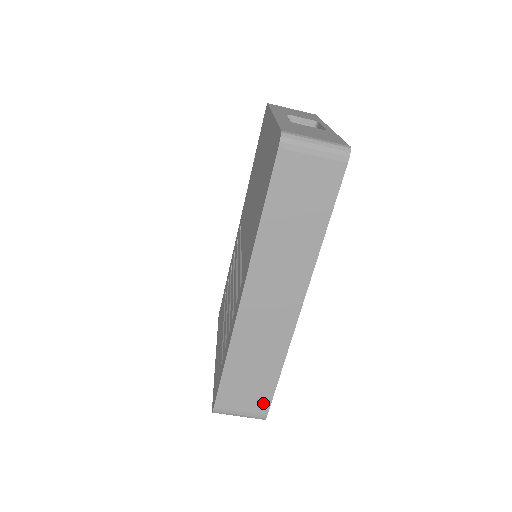
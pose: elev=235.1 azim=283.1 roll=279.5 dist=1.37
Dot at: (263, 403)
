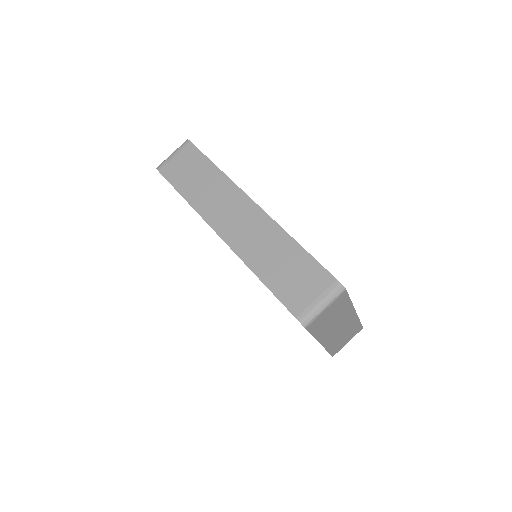
Dot at: (320, 275)
